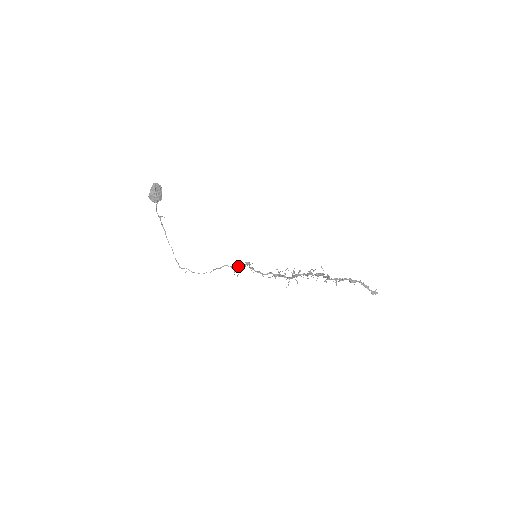
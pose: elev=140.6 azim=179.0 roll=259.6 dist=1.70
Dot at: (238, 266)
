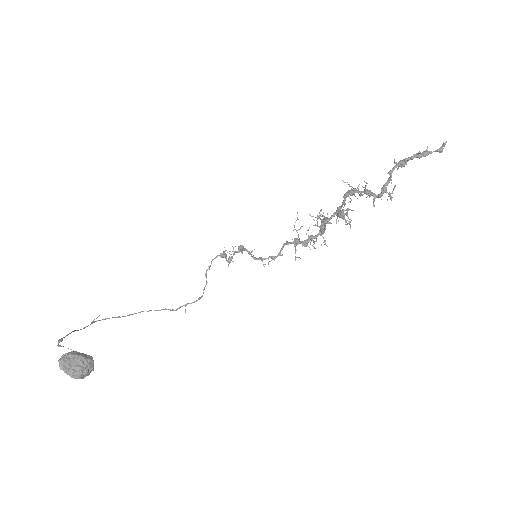
Dot at: (231, 256)
